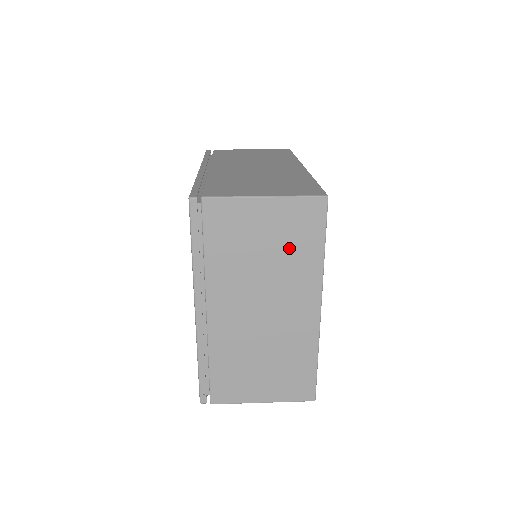
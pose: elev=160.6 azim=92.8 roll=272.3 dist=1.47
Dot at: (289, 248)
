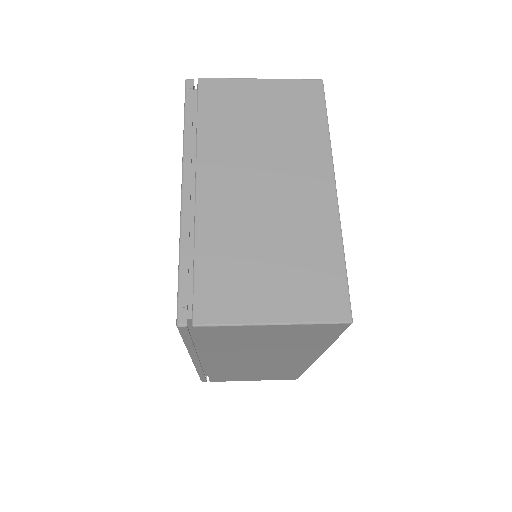
Dot at: (289, 122)
